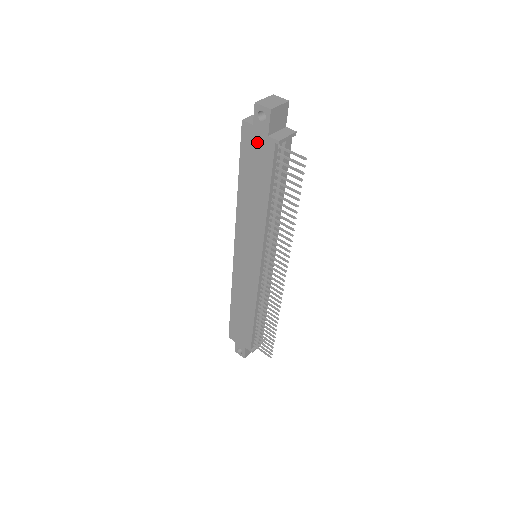
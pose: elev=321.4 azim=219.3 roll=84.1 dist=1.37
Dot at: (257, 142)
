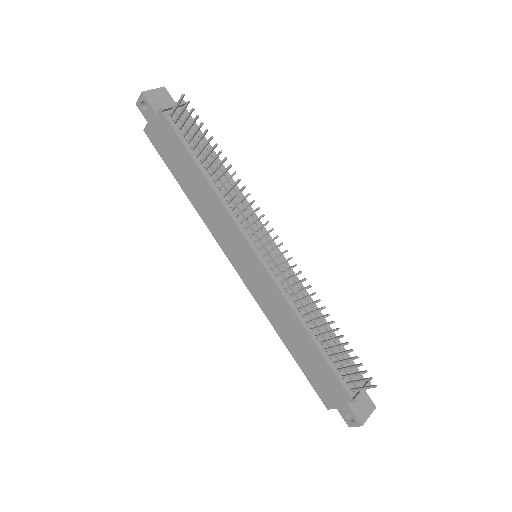
Dot at: (158, 131)
